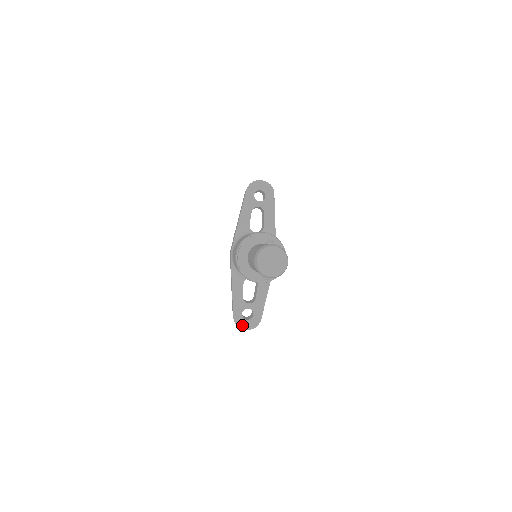
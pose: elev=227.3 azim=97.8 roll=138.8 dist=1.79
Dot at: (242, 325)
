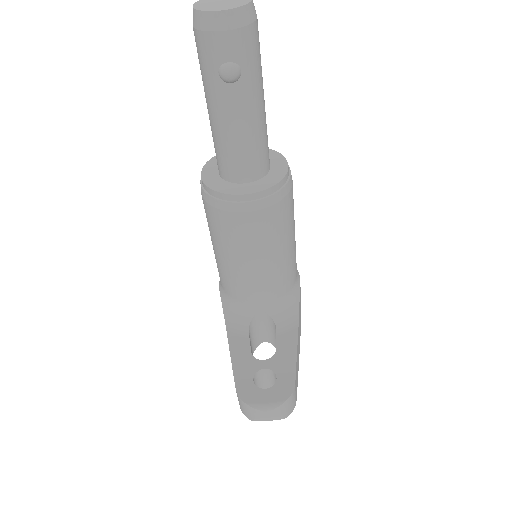
Dot at: (256, 400)
